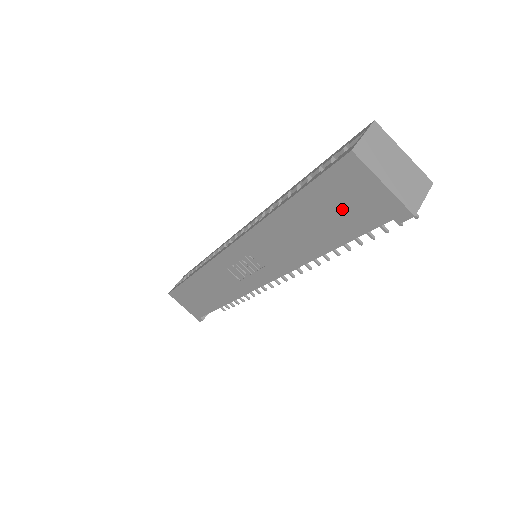
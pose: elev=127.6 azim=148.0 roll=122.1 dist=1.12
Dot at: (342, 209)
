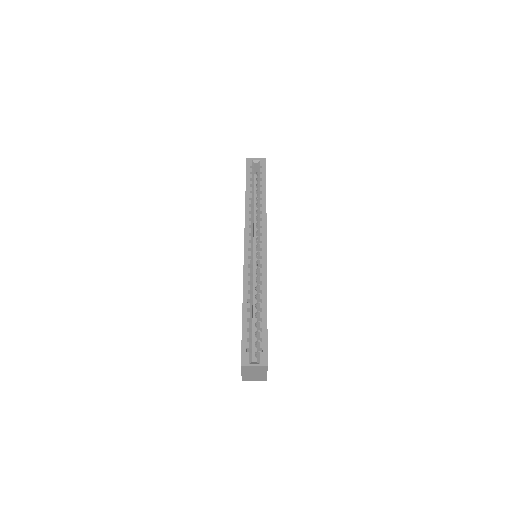
Dot at: occluded
